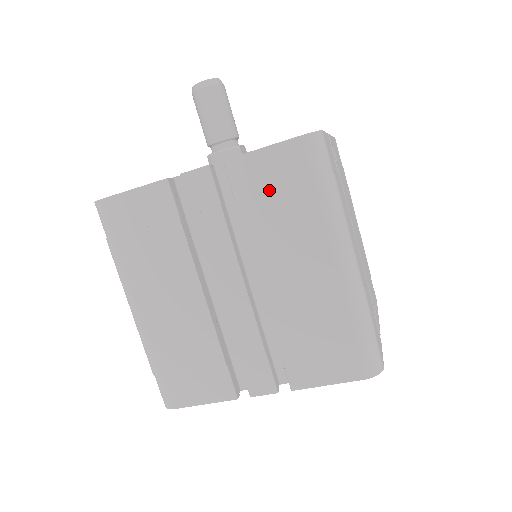
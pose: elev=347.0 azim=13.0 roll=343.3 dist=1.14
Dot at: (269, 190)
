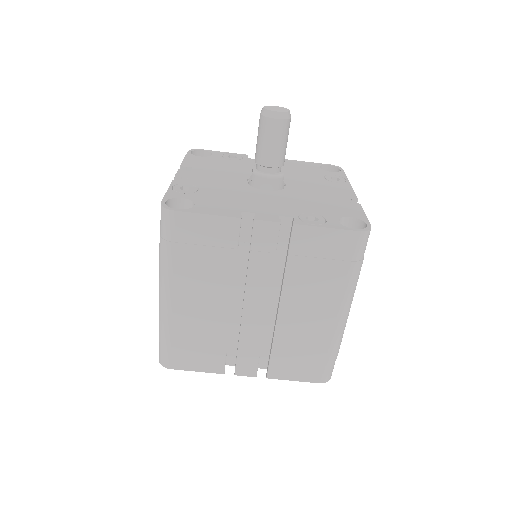
Dot at: (317, 256)
